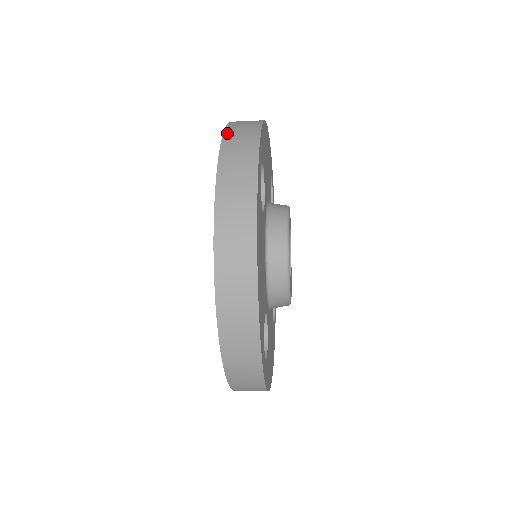
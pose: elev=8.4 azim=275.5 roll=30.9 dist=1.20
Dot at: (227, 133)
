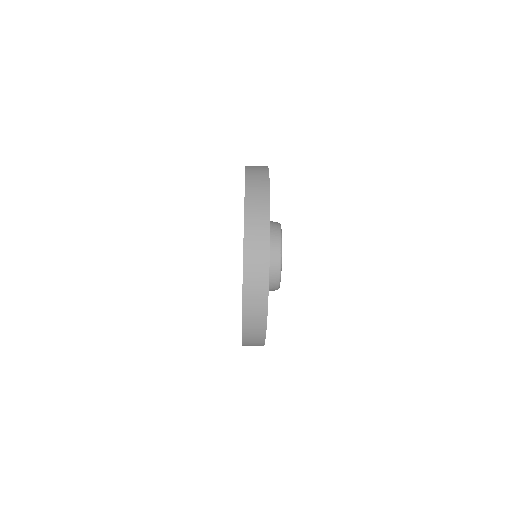
Dot at: occluded
